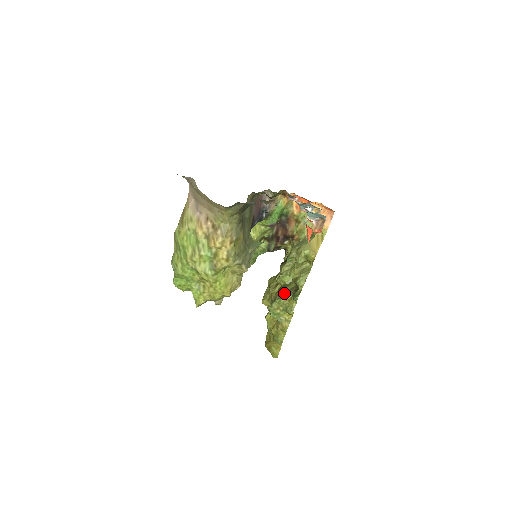
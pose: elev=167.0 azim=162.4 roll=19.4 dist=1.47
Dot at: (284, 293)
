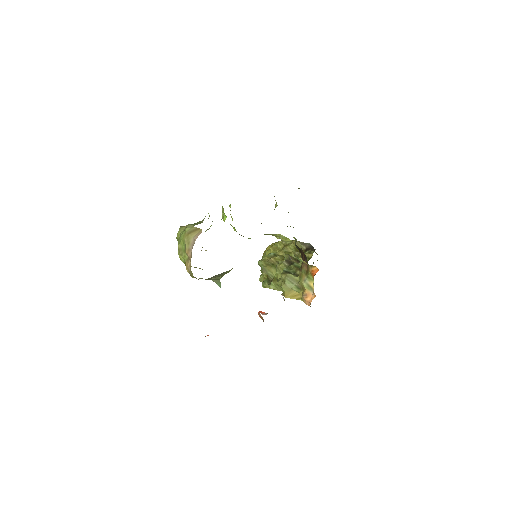
Dot at: (267, 271)
